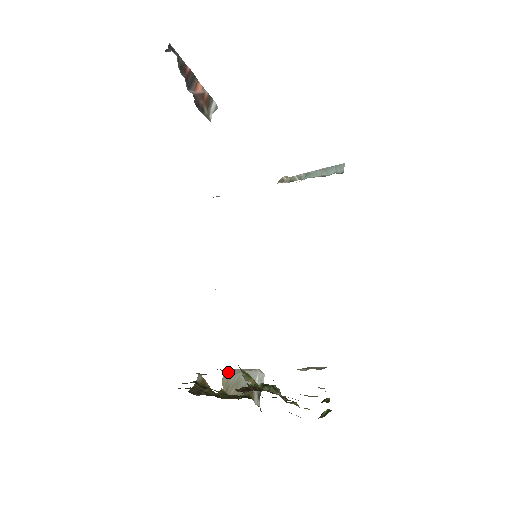
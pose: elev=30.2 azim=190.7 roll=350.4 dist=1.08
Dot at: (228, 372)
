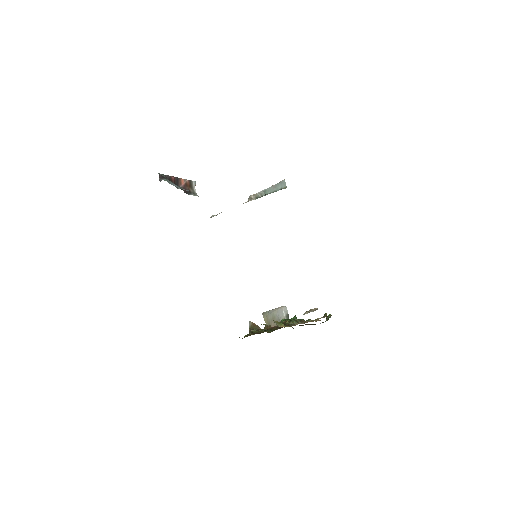
Dot at: (265, 314)
